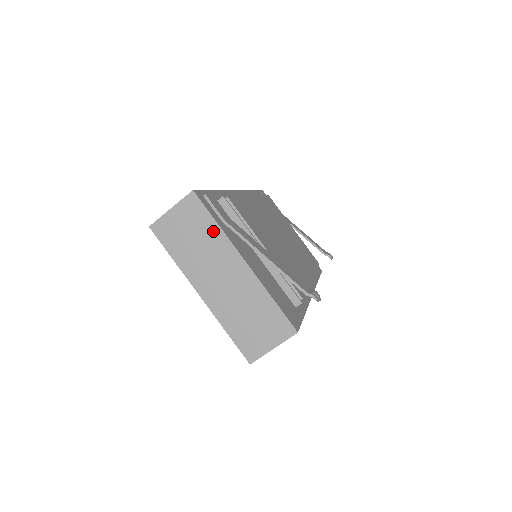
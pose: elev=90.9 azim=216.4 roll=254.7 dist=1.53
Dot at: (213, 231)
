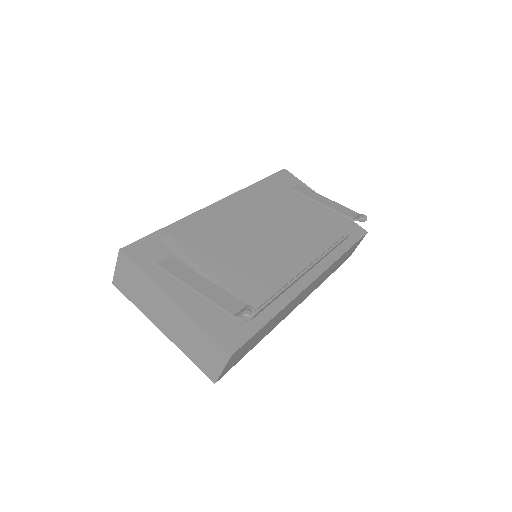
Dot at: (144, 279)
